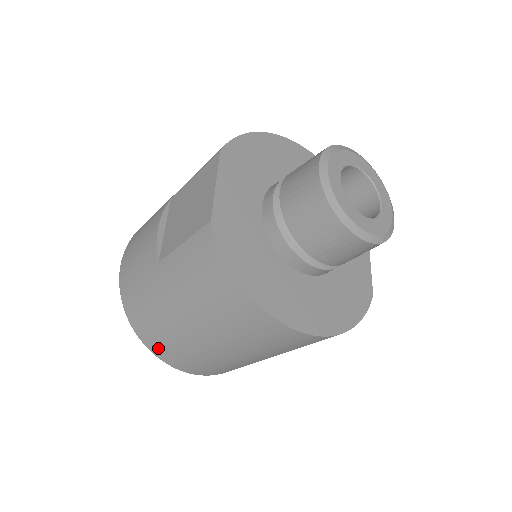
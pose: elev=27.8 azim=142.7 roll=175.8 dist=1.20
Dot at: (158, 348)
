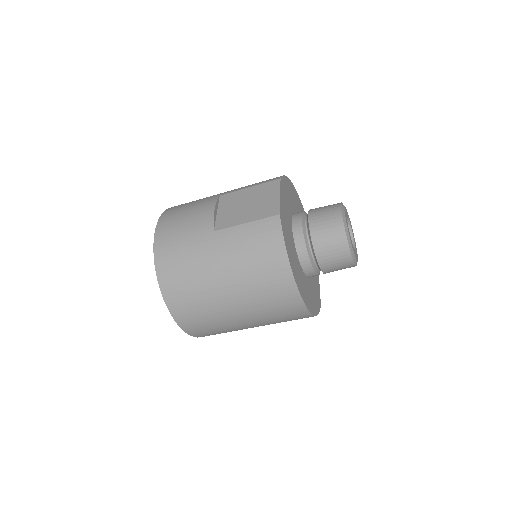
Dot at: (174, 296)
